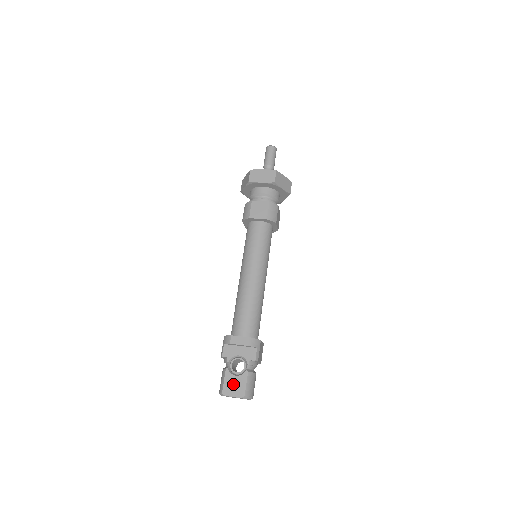
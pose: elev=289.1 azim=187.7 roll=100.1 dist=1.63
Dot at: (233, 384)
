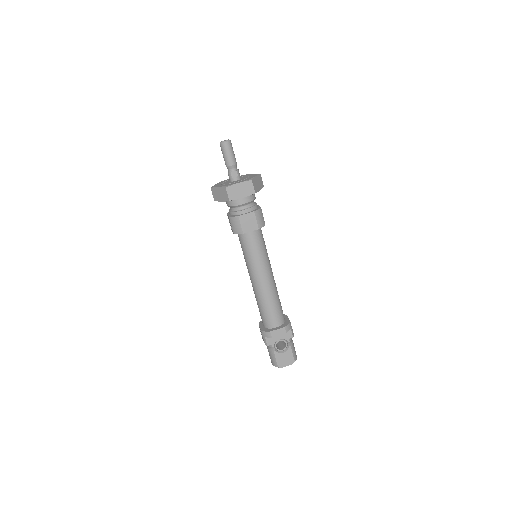
Dot at: (283, 359)
